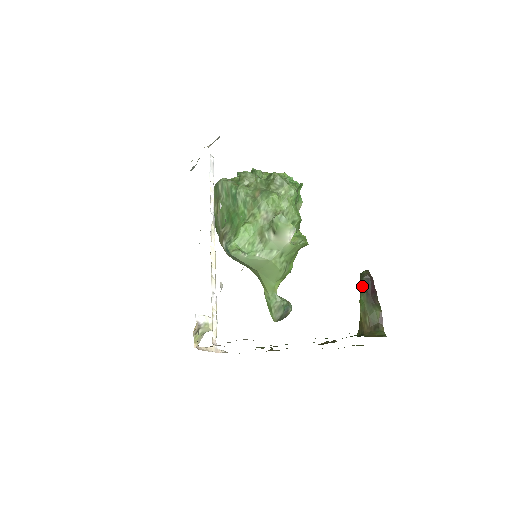
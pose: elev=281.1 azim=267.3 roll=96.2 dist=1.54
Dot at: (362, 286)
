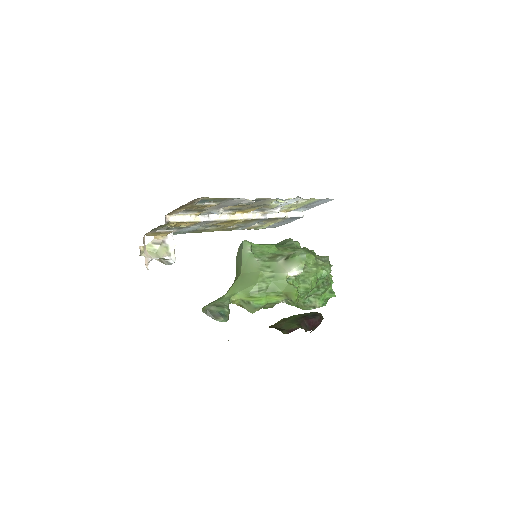
Dot at: (306, 313)
